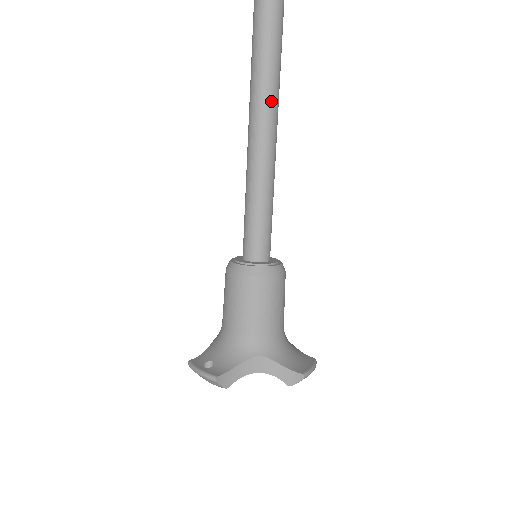
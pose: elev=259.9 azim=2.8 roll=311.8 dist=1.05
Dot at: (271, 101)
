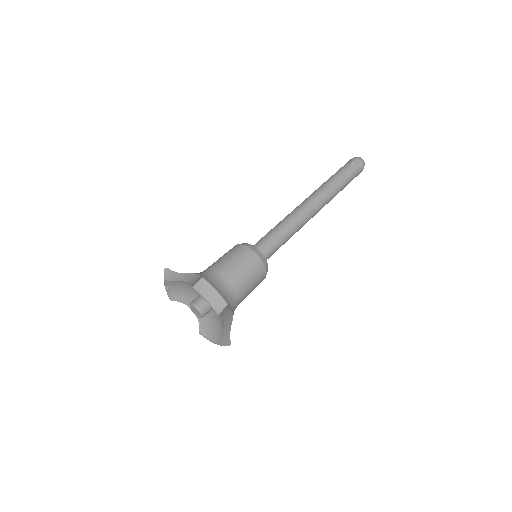
Dot at: (317, 193)
